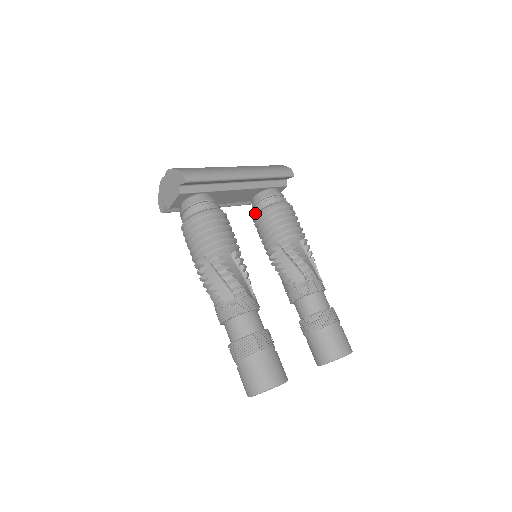
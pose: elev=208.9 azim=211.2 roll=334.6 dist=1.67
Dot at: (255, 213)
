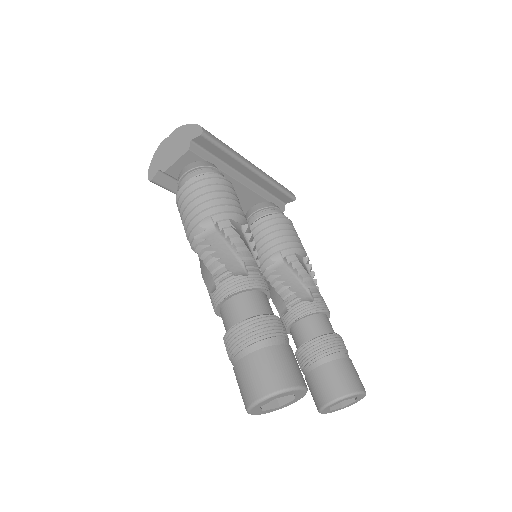
Dot at: (251, 223)
